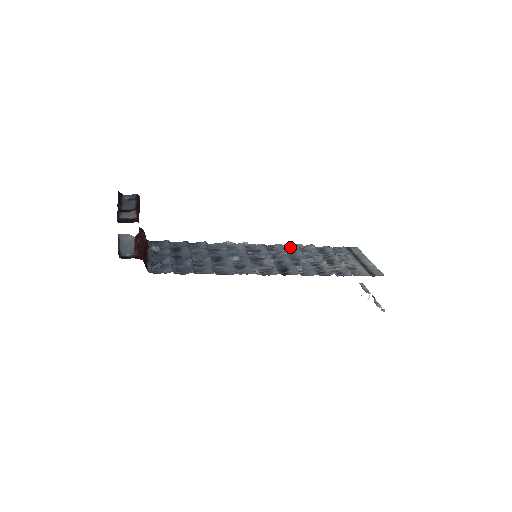
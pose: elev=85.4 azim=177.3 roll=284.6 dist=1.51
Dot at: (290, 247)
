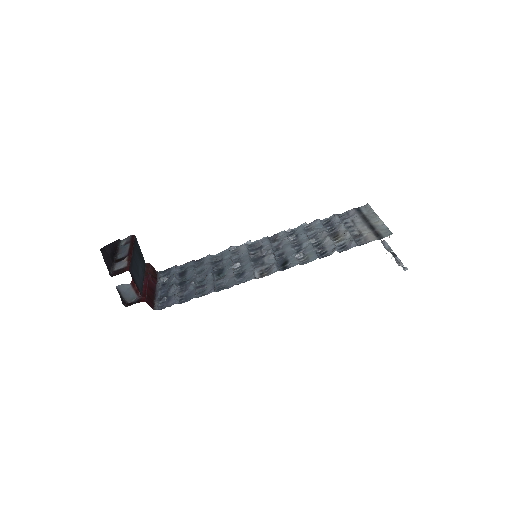
Dot at: (294, 230)
